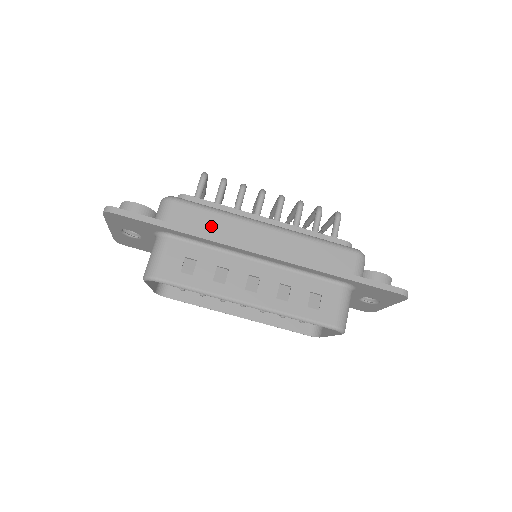
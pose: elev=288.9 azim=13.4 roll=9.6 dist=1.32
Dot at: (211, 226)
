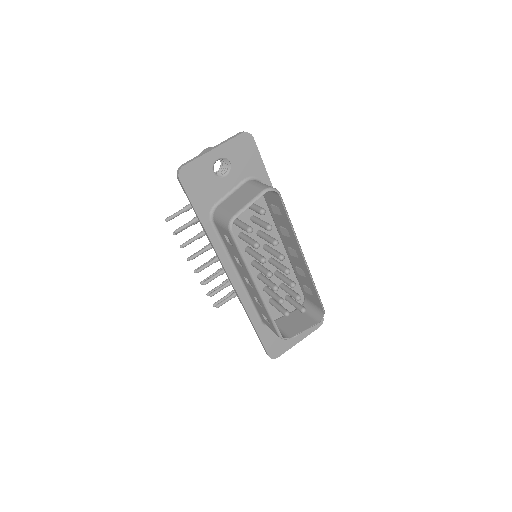
Dot at: occluded
